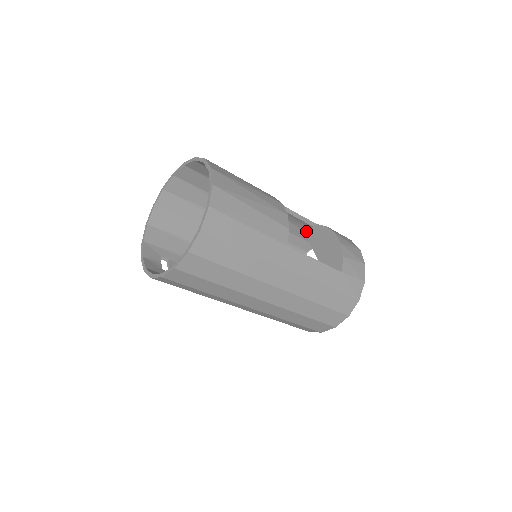
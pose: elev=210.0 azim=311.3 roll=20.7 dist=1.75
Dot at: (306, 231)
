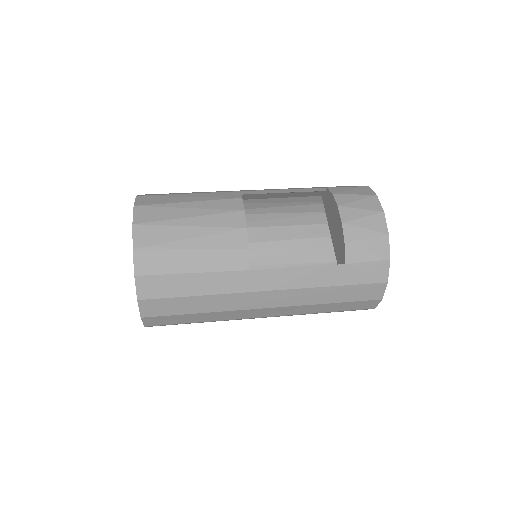
Dot at: (322, 195)
